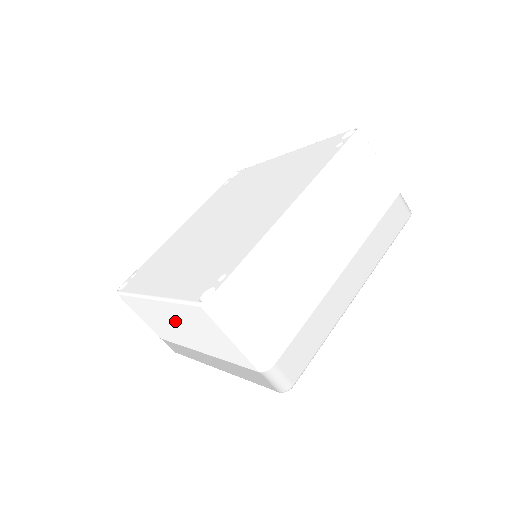
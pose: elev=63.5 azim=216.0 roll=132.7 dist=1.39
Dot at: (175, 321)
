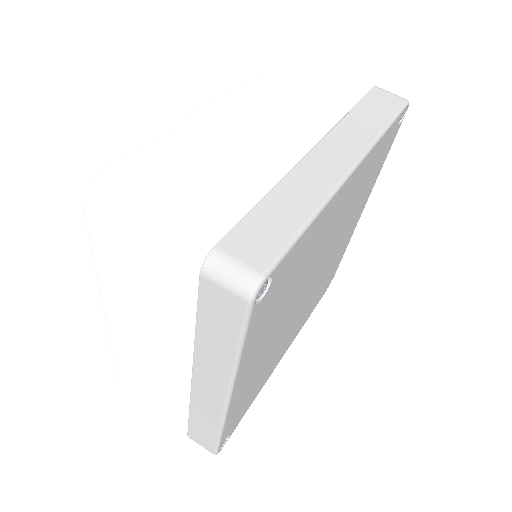
Dot at: (135, 328)
